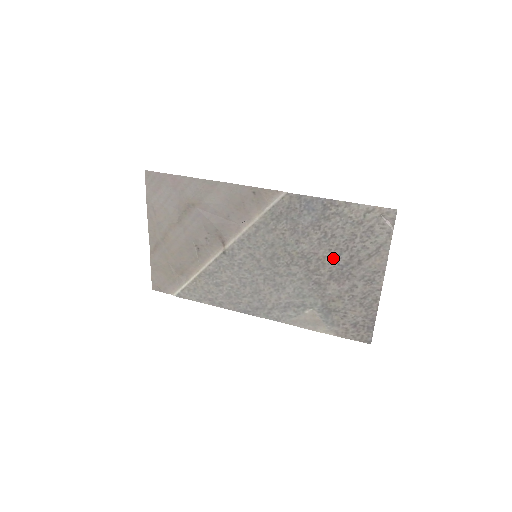
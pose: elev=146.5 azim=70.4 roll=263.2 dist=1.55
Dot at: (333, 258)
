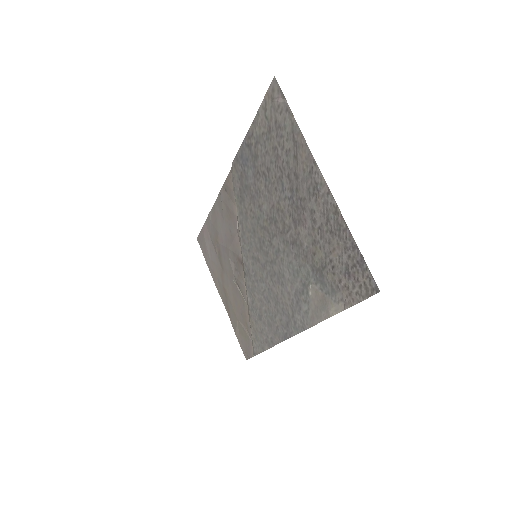
Dot at: (282, 196)
